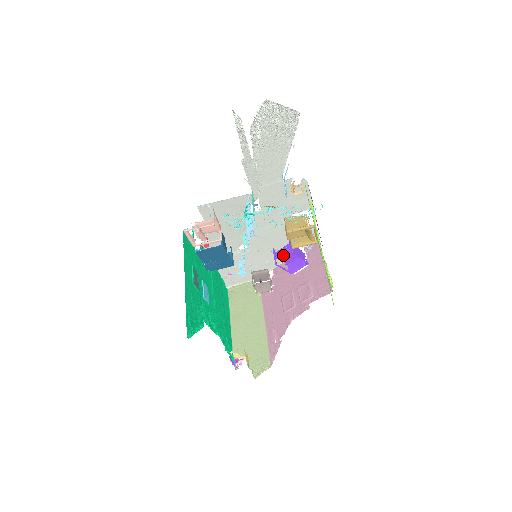
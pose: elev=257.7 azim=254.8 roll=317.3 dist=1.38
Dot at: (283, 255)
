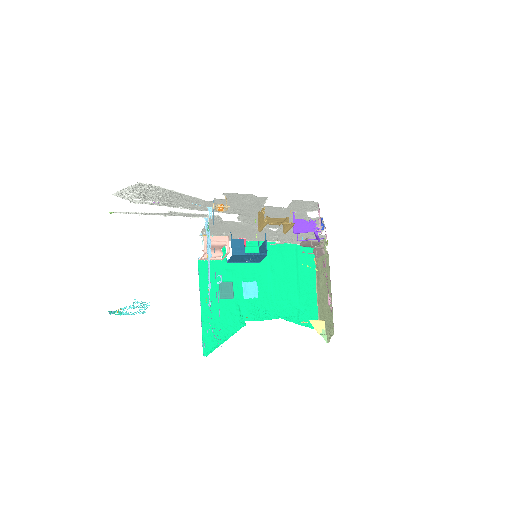
Dot at: occluded
